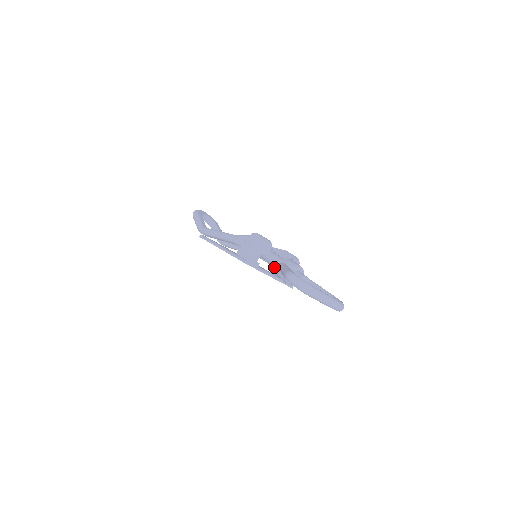
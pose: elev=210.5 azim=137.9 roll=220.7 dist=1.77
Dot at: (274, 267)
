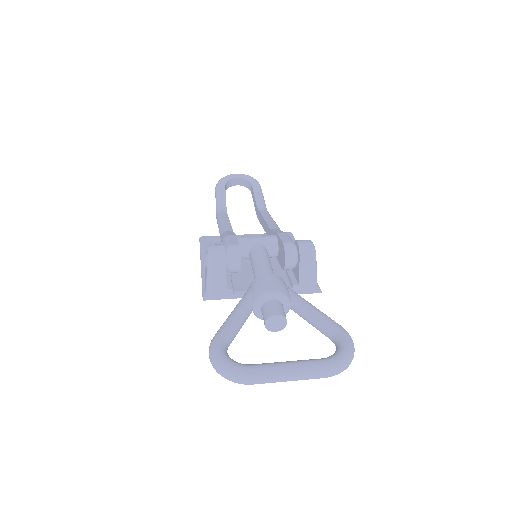
Dot at: occluded
